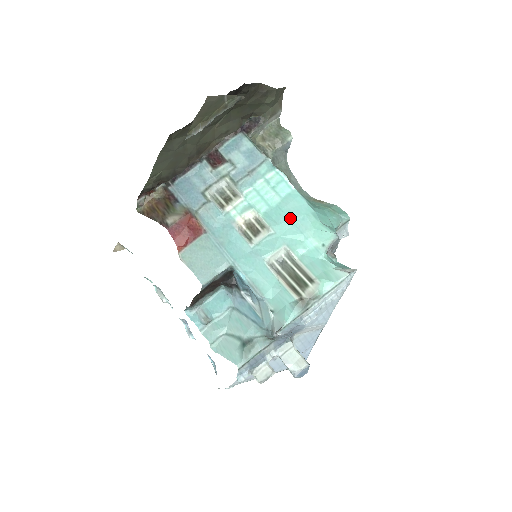
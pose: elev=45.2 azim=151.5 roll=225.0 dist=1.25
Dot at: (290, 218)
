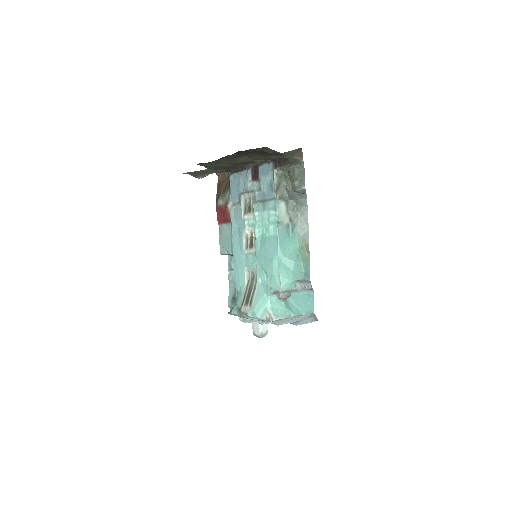
Dot at: (266, 254)
